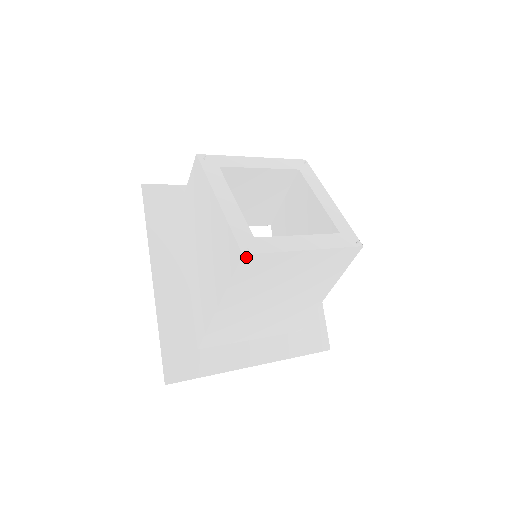
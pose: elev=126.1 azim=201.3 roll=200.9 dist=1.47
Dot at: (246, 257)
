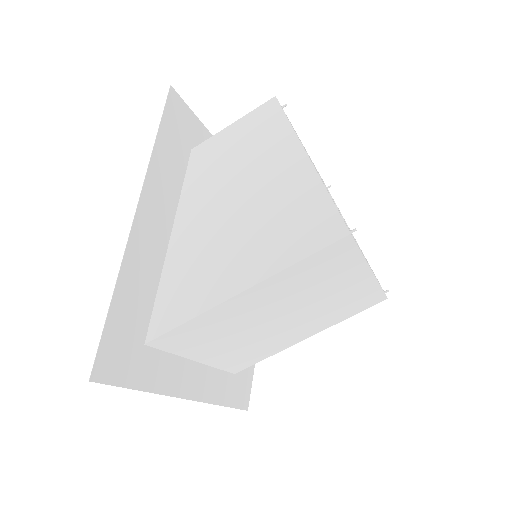
Dot at: (347, 239)
